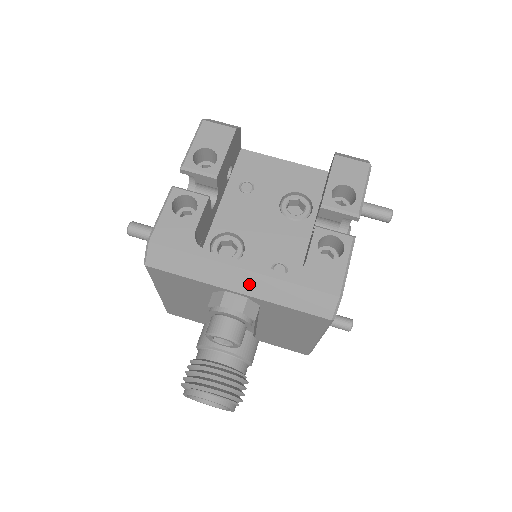
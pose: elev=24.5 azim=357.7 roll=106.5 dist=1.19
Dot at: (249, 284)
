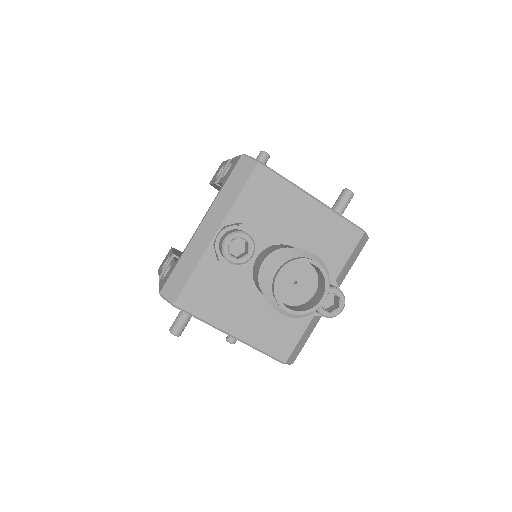
Dot at: (213, 222)
